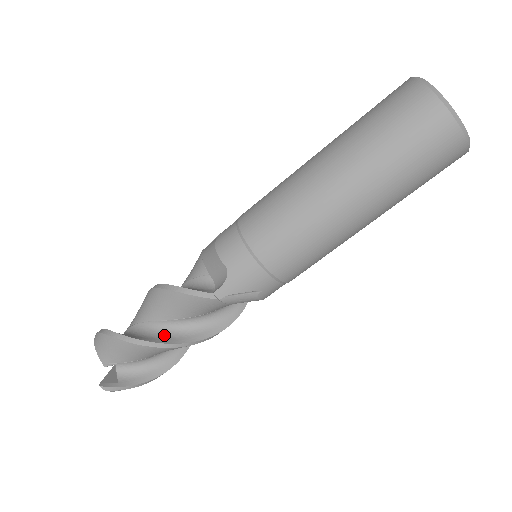
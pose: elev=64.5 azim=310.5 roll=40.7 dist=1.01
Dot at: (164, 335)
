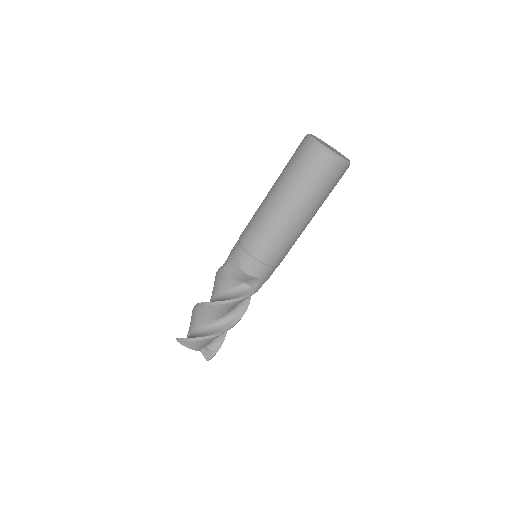
Dot at: (230, 320)
